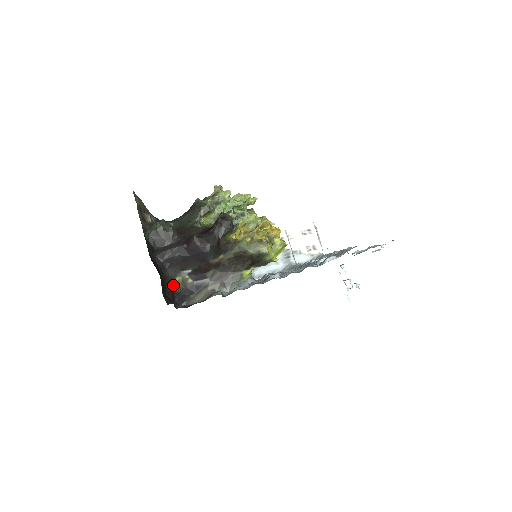
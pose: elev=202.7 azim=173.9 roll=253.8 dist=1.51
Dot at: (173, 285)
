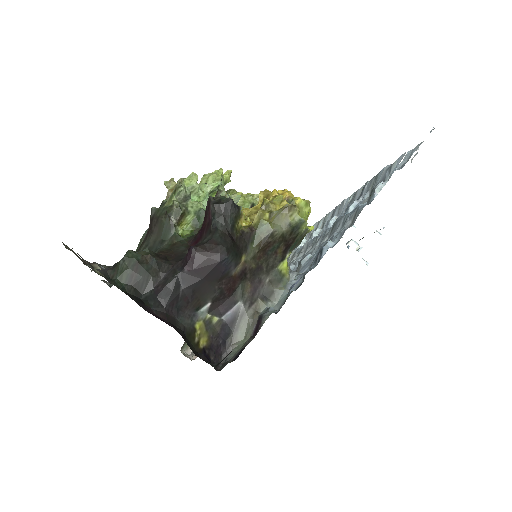
Dot at: (197, 339)
